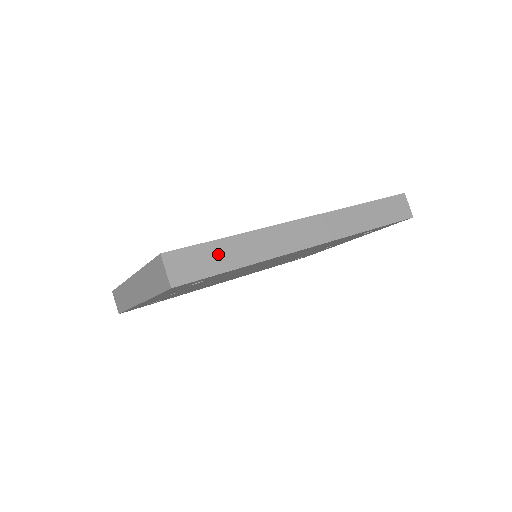
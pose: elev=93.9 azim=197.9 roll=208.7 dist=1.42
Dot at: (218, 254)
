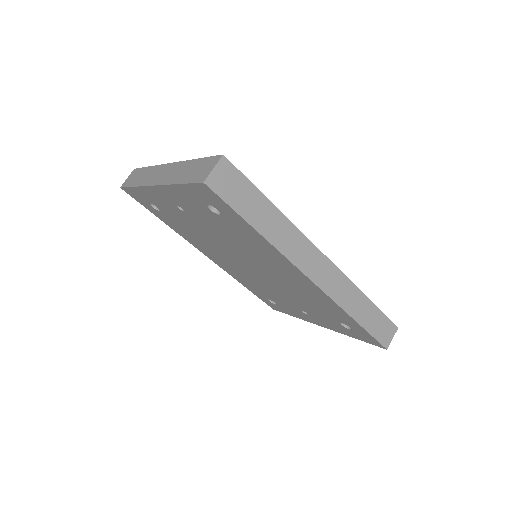
Dot at: (254, 204)
